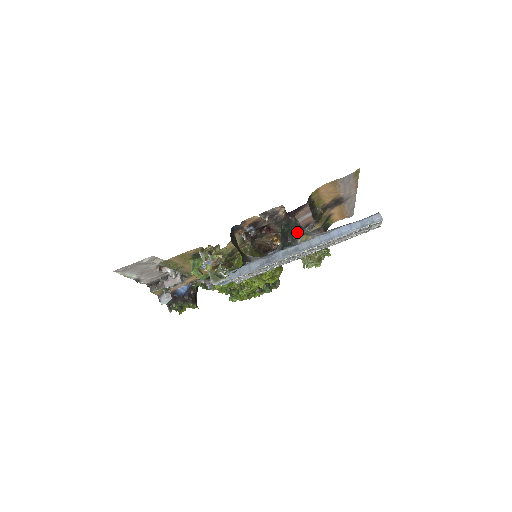
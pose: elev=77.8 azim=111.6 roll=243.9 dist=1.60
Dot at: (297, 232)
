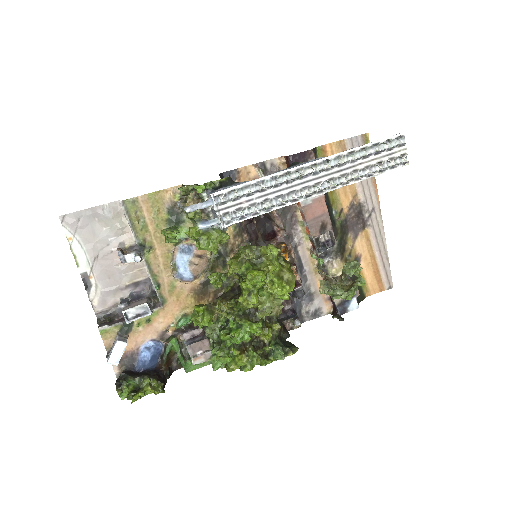
Dot at: occluded
